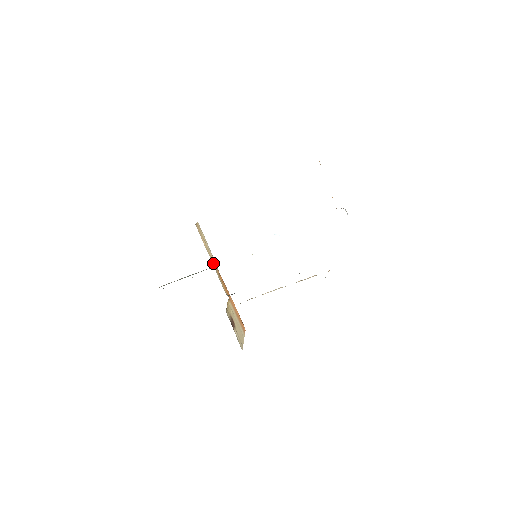
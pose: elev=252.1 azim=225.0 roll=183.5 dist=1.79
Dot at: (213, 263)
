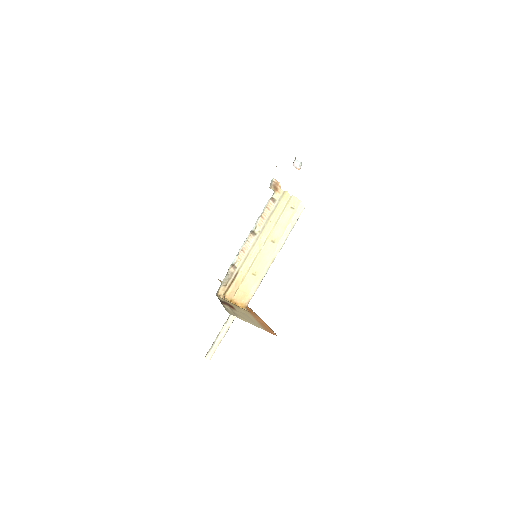
Dot at: occluded
